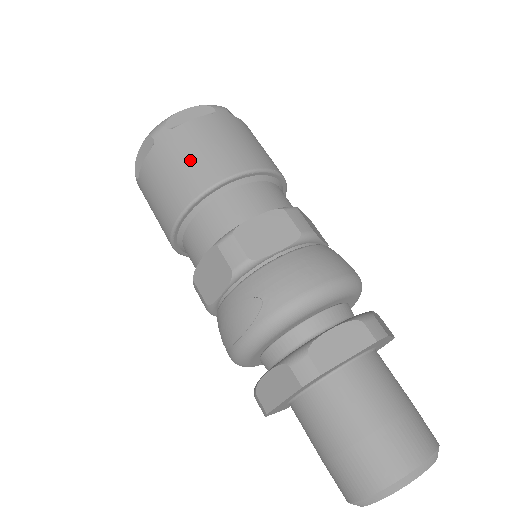
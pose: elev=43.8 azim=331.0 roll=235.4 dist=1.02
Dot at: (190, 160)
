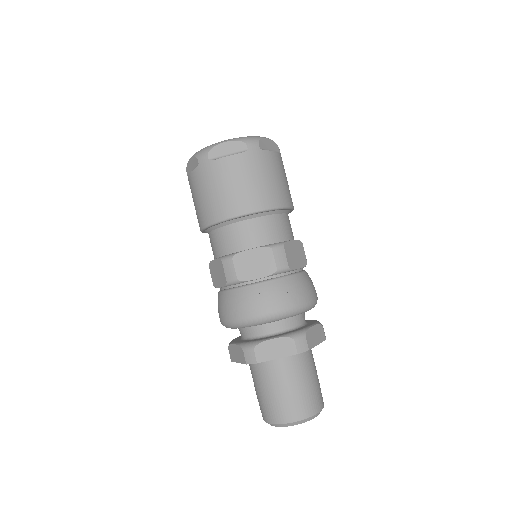
Dot at: (269, 181)
